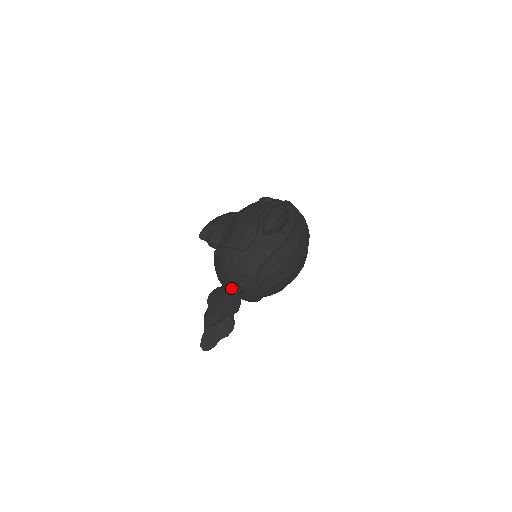
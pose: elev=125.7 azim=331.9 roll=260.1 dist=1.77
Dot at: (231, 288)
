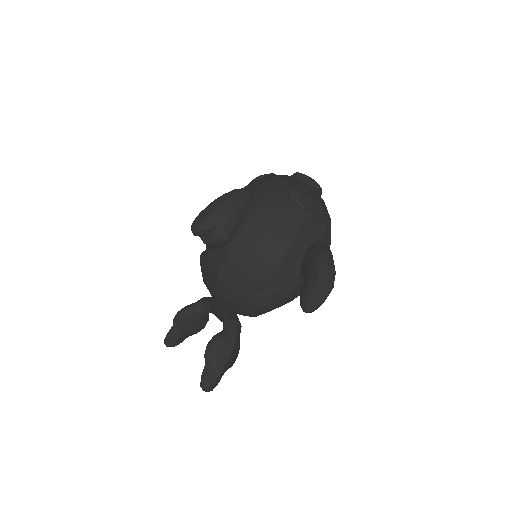
Dot at: (235, 341)
